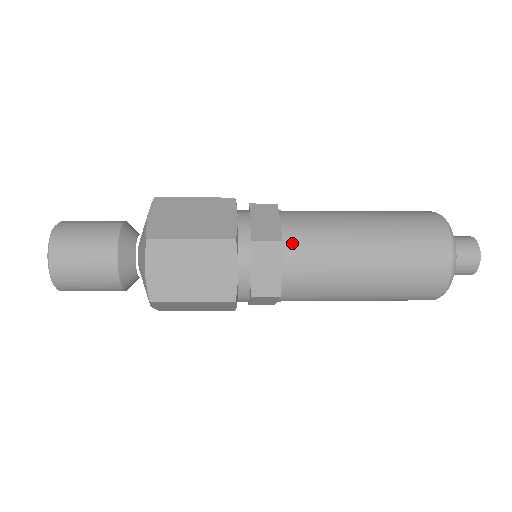
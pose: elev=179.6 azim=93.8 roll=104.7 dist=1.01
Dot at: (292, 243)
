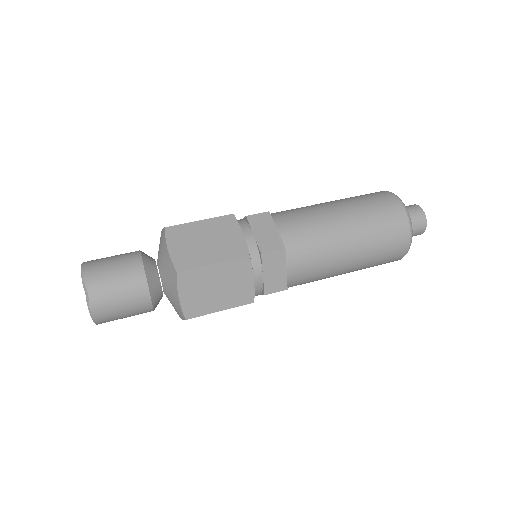
Dot at: (293, 282)
